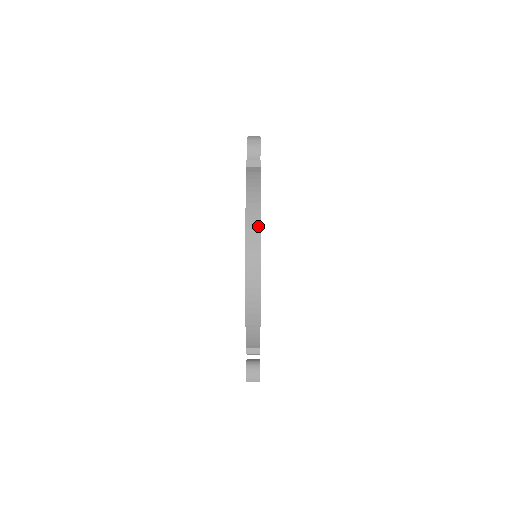
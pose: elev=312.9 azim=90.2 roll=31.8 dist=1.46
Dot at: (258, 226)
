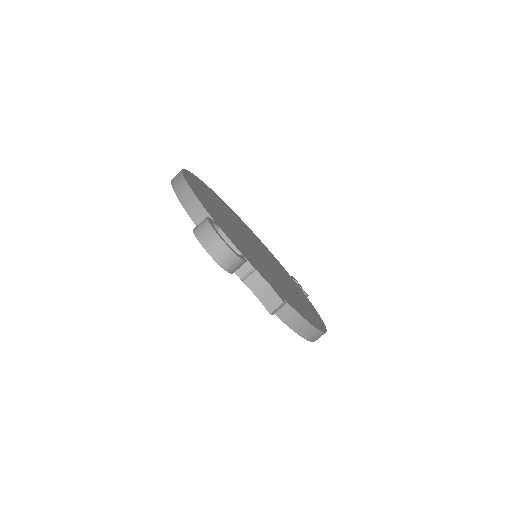
Dot at: (319, 333)
